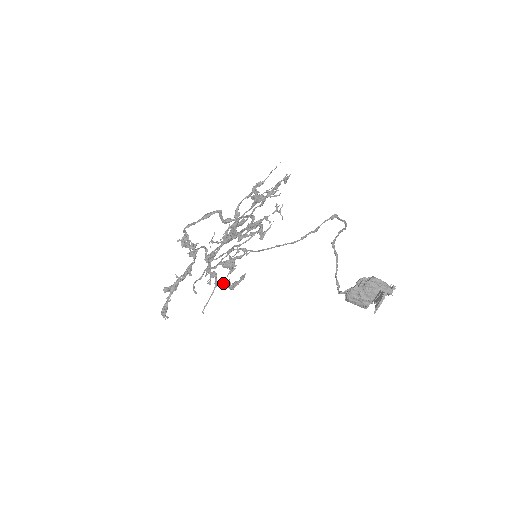
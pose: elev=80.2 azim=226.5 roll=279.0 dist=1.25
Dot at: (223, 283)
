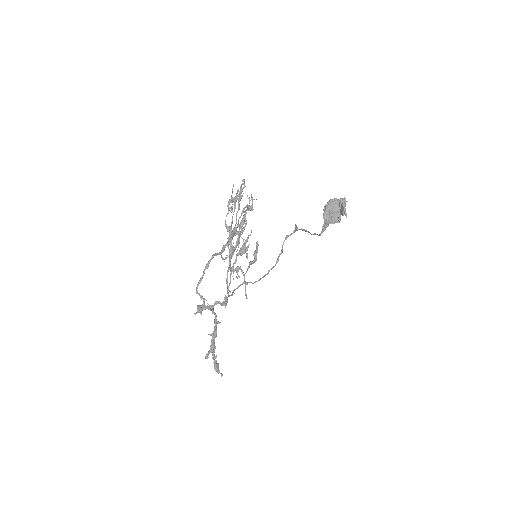
Dot at: (247, 269)
